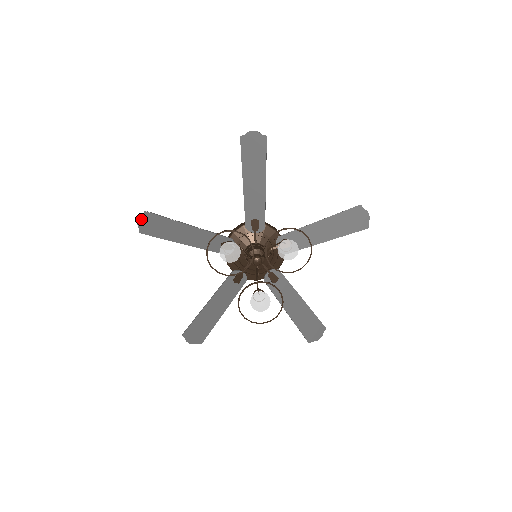
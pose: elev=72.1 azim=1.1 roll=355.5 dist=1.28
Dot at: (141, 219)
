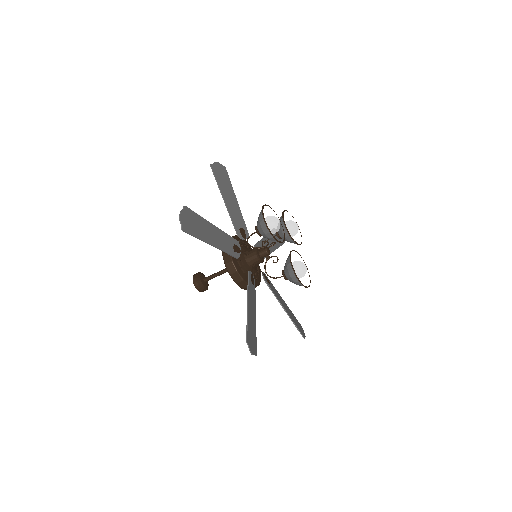
Dot at: (182, 214)
